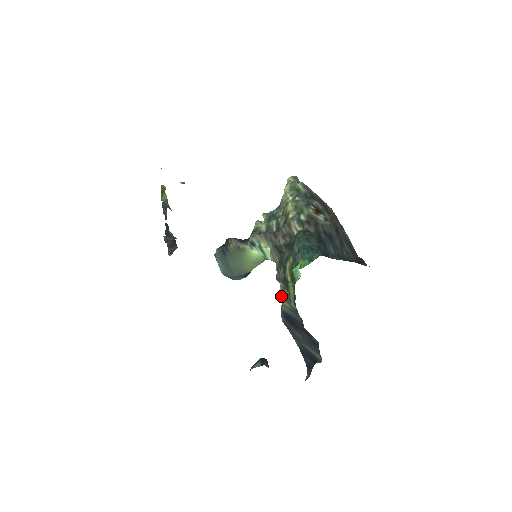
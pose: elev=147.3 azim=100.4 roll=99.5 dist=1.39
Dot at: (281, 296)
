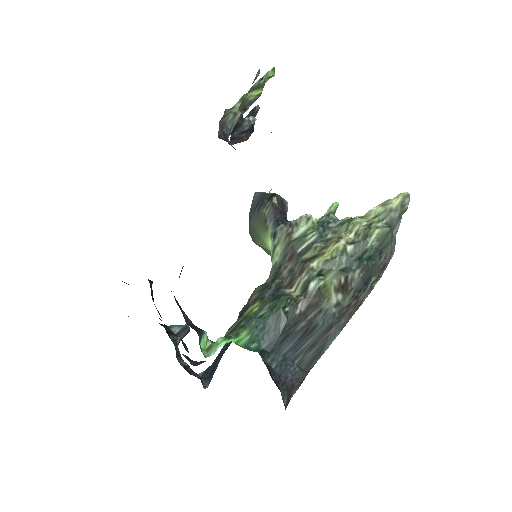
Dot at: occluded
